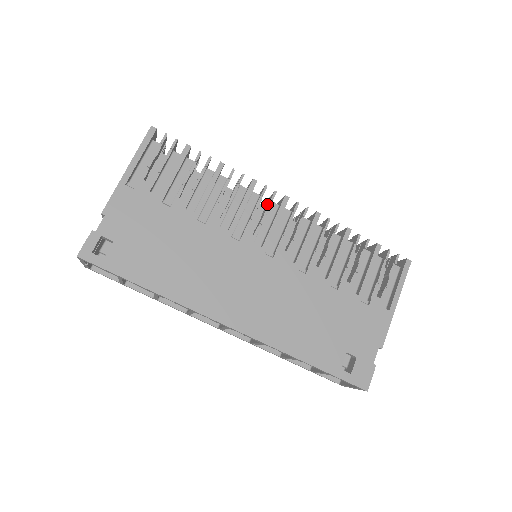
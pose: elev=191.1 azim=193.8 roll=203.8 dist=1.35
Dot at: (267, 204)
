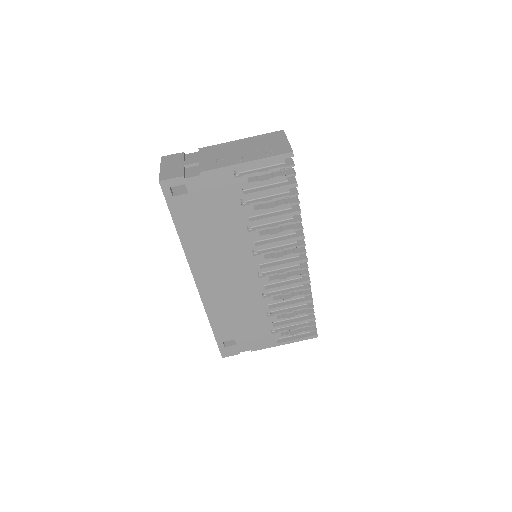
Dot at: (293, 252)
